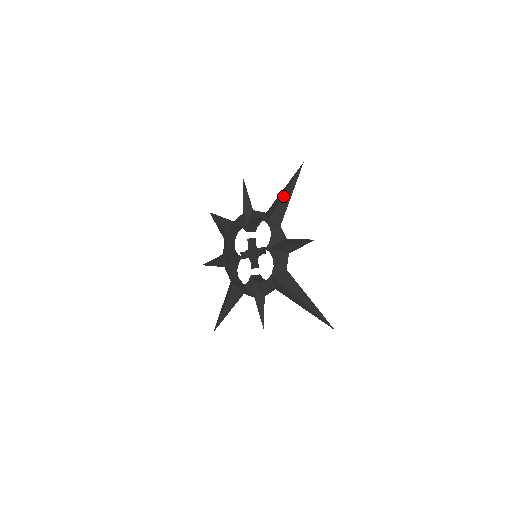
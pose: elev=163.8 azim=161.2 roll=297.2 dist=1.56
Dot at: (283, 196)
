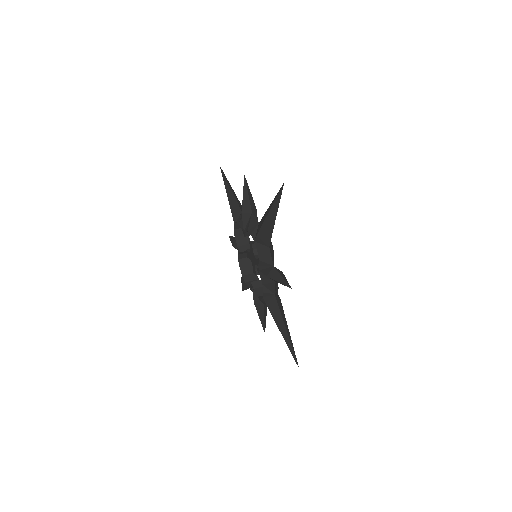
Dot at: (227, 196)
